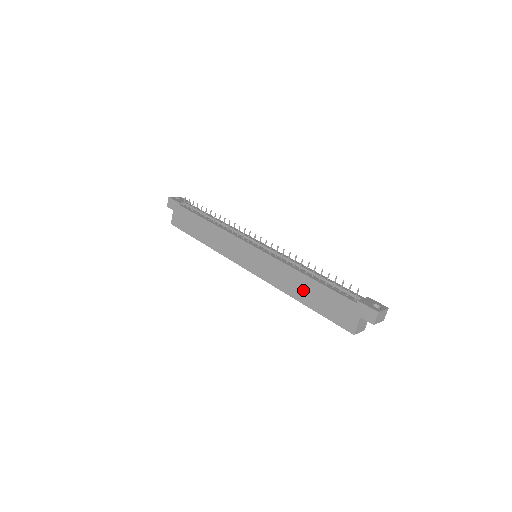
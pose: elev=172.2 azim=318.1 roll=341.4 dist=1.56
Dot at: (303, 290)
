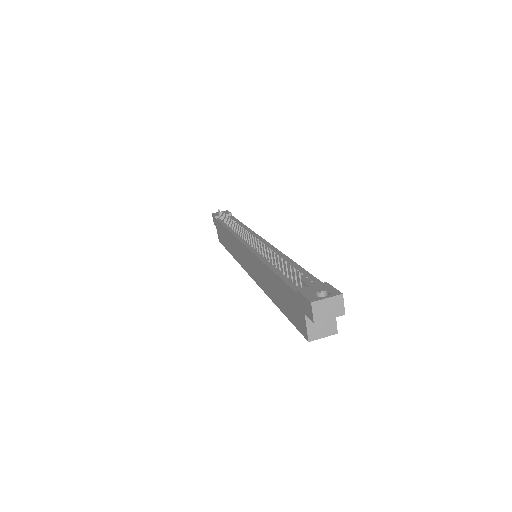
Dot at: (272, 288)
